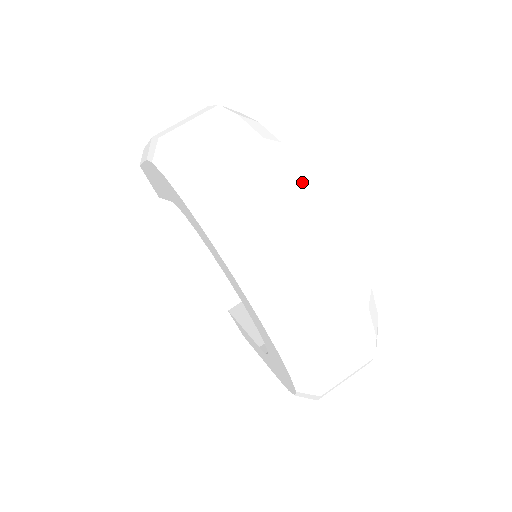
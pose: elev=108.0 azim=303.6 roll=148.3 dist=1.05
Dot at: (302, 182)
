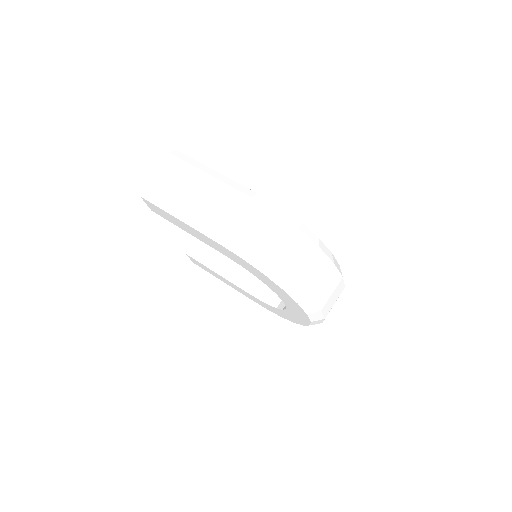
Dot at: (335, 264)
